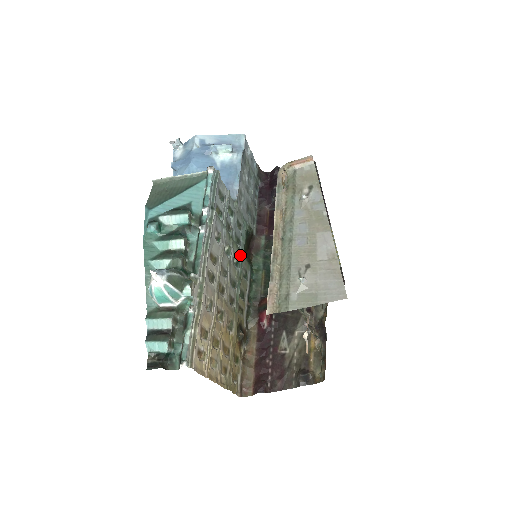
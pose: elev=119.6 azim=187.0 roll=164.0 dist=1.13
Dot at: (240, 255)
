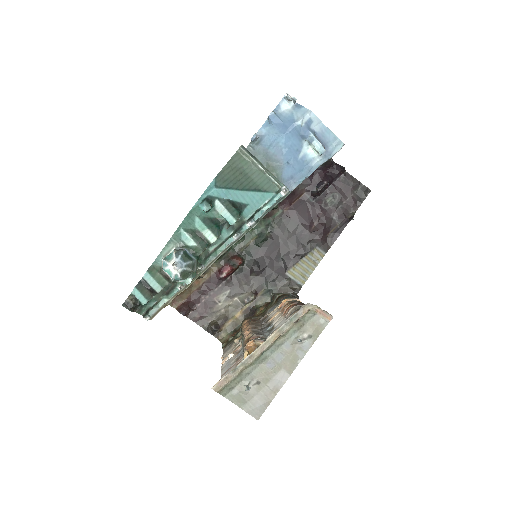
Dot at: occluded
